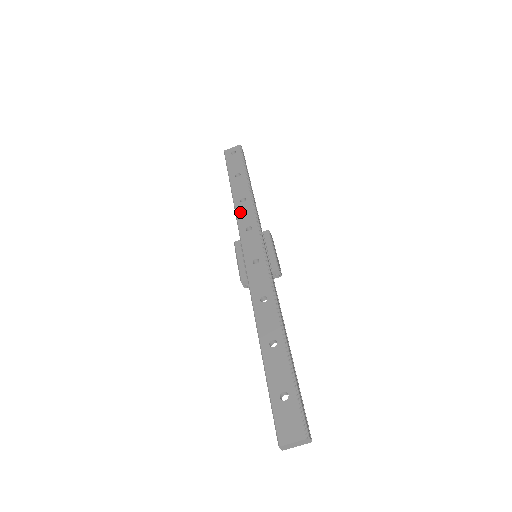
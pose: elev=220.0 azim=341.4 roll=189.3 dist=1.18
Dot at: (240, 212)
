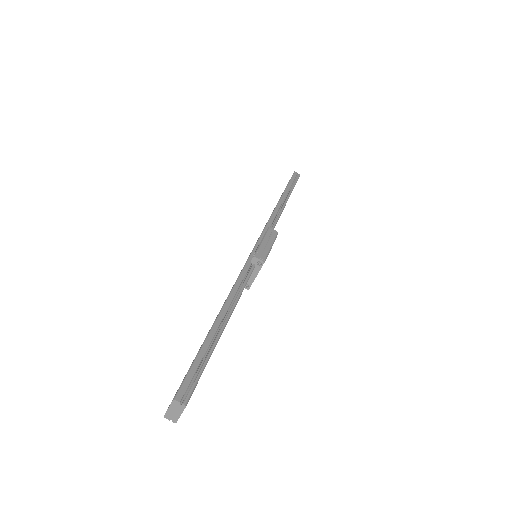
Dot at: occluded
